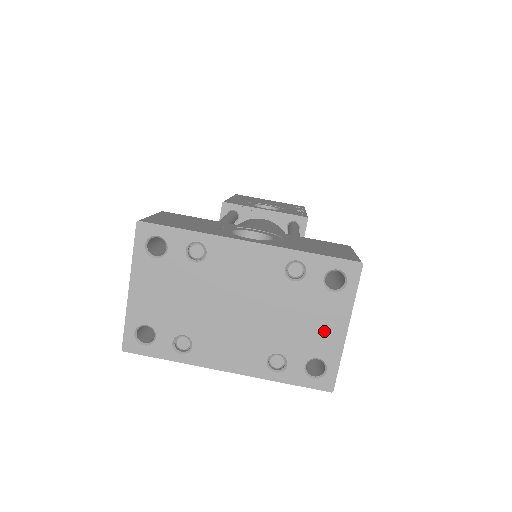
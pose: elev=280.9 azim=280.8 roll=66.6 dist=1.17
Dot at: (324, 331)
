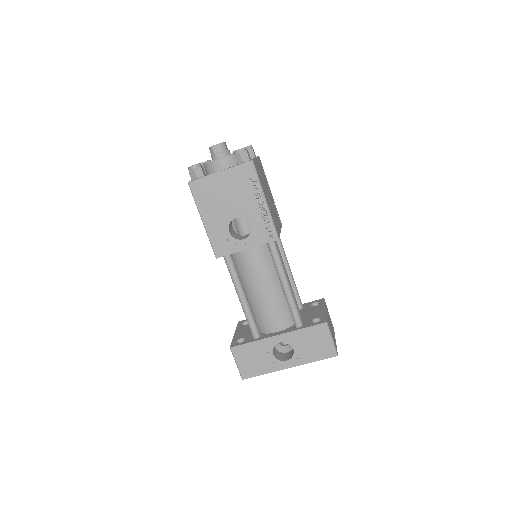
Dot at: occluded
